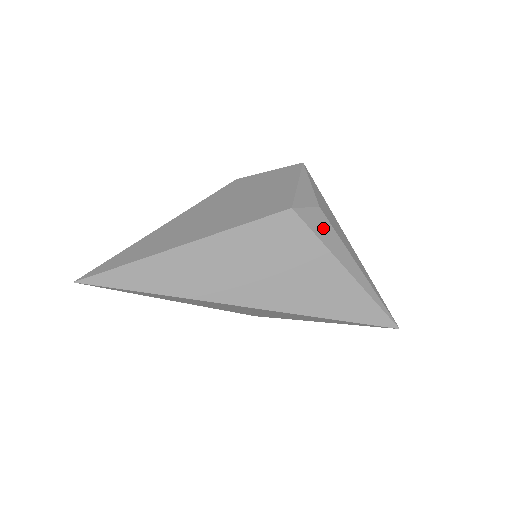
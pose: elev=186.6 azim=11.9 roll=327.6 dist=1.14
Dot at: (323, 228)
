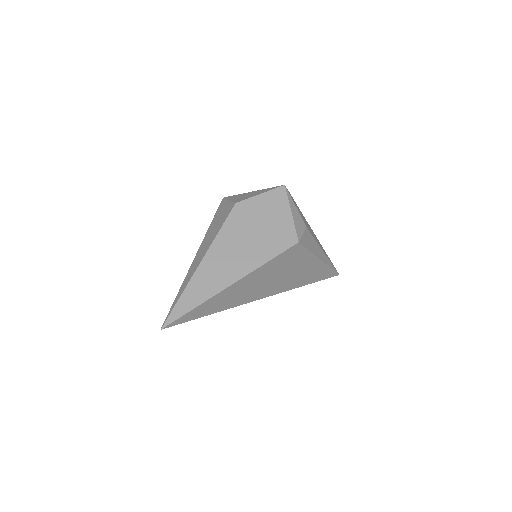
Dot at: (310, 241)
